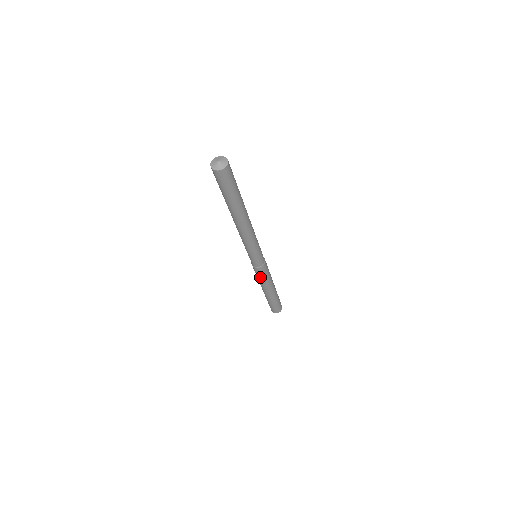
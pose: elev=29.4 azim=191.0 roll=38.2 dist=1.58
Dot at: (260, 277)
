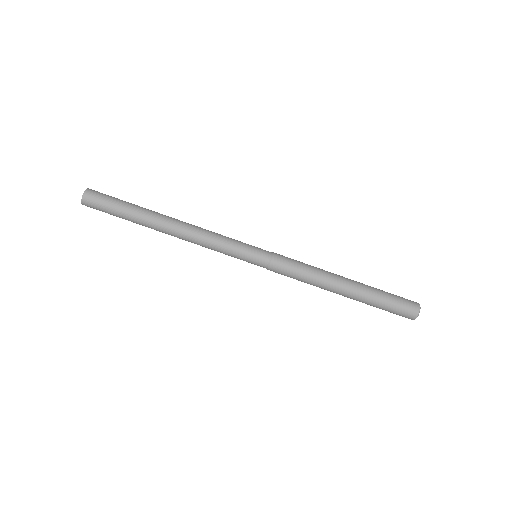
Dot at: (294, 278)
